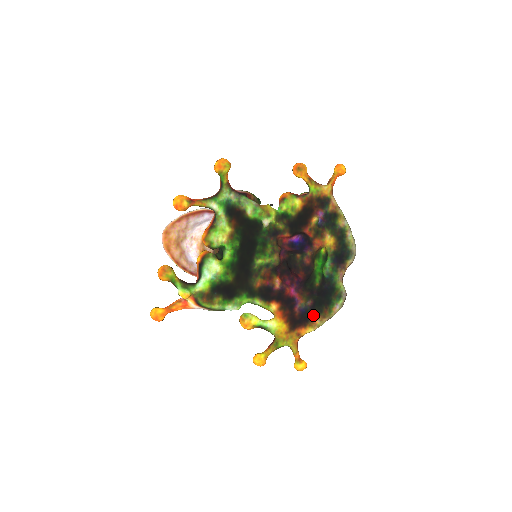
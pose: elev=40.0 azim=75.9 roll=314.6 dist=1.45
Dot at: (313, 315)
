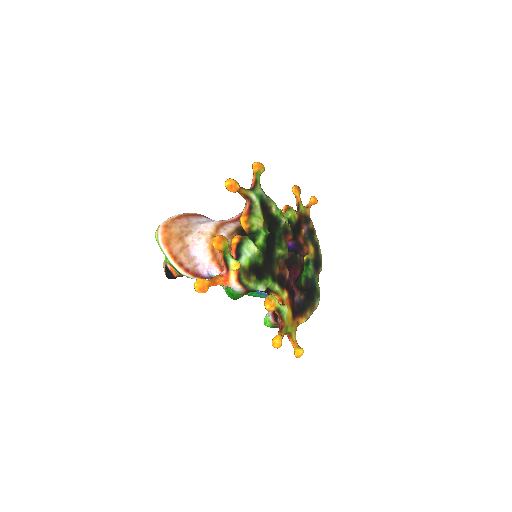
Dot at: (305, 307)
